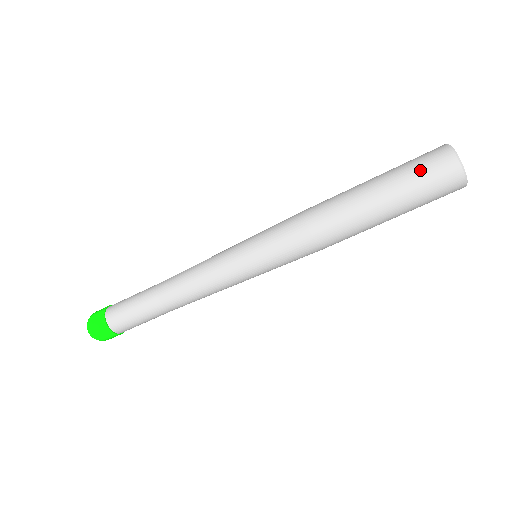
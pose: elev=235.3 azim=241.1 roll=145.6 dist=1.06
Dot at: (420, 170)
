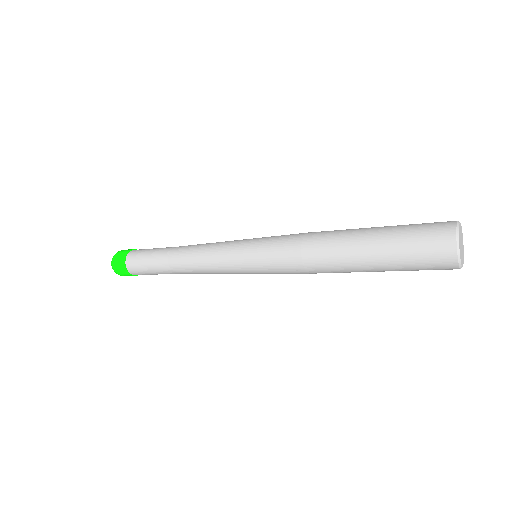
Dot at: (421, 268)
